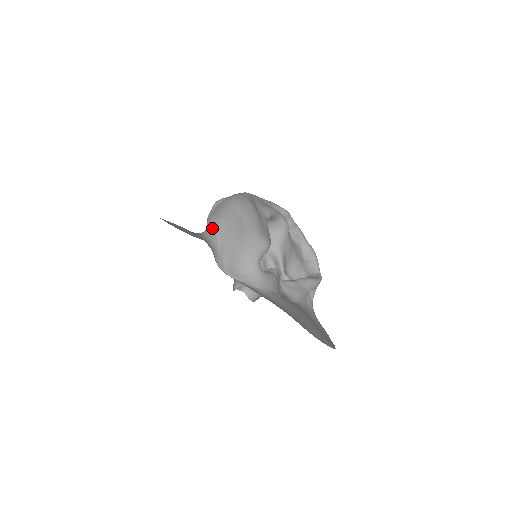
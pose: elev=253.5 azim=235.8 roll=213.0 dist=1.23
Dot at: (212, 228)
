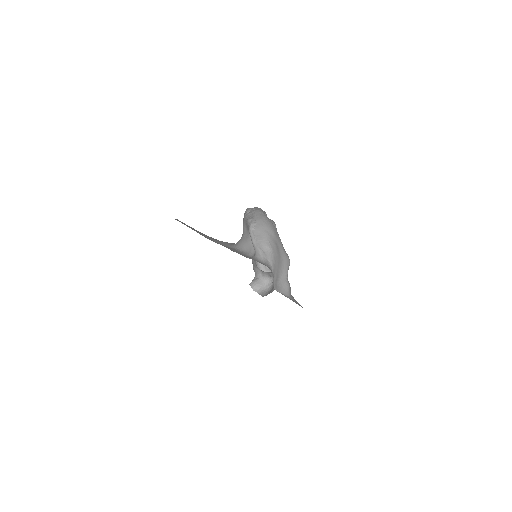
Dot at: (265, 255)
